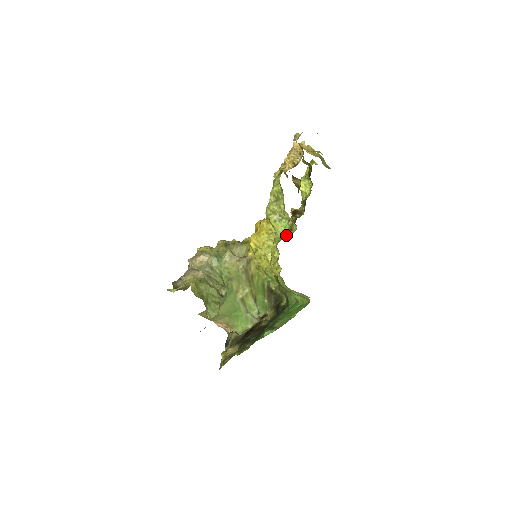
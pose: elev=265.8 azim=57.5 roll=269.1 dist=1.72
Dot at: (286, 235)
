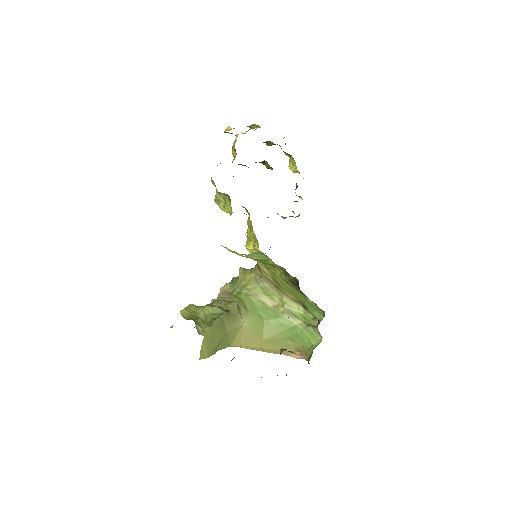
Dot at: occluded
